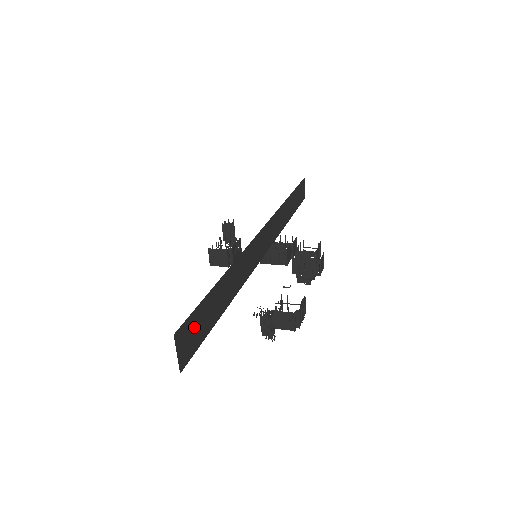
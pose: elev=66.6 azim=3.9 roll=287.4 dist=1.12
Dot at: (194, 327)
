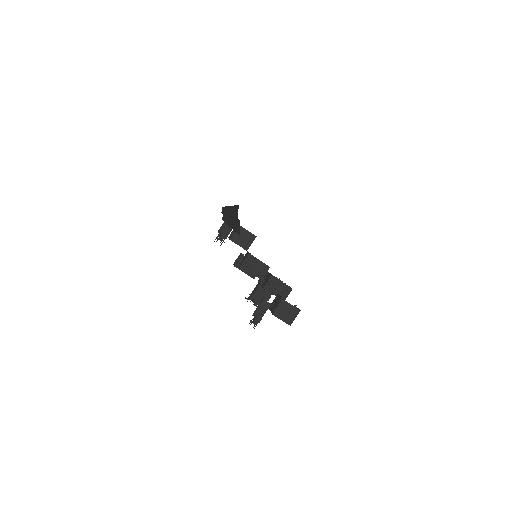
Dot at: occluded
